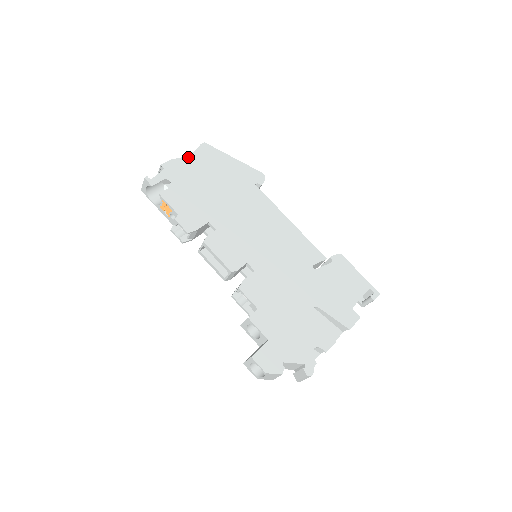
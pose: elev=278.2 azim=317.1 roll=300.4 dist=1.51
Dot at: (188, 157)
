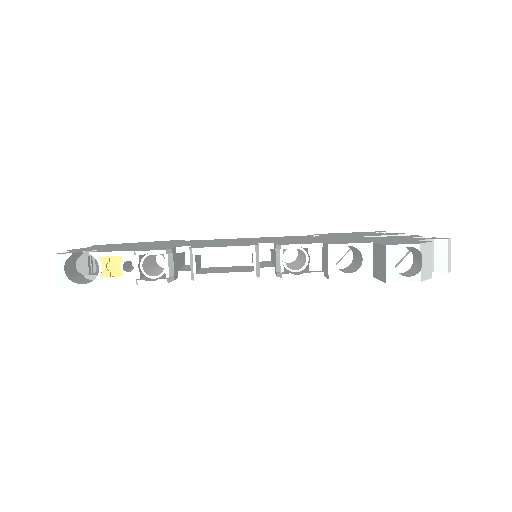
Dot at: (89, 247)
